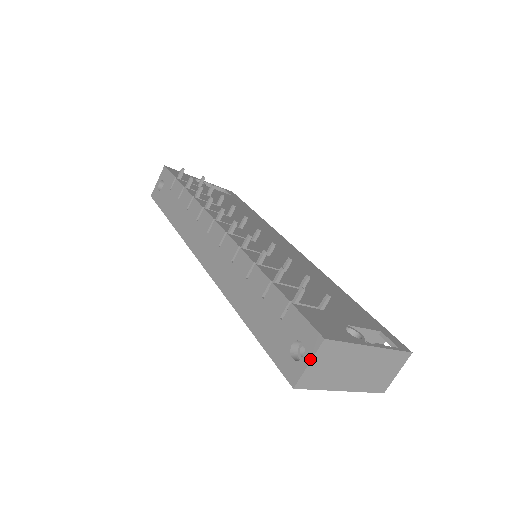
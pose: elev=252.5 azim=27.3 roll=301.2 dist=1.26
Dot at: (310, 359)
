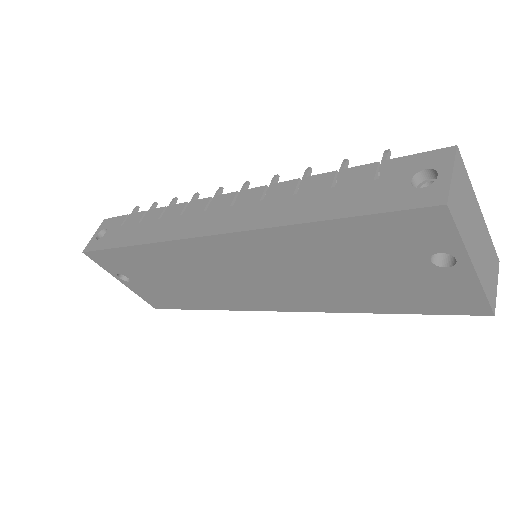
Dot at: (451, 168)
